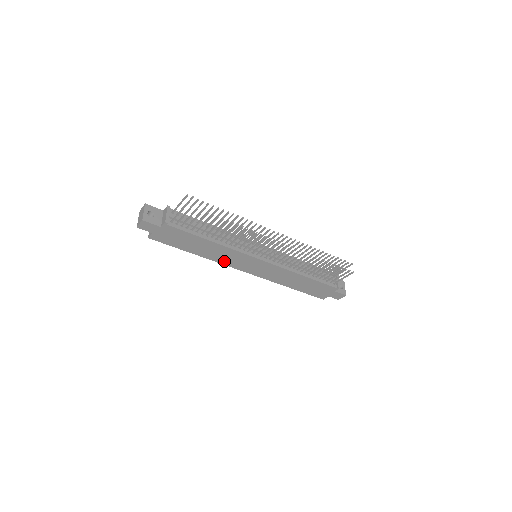
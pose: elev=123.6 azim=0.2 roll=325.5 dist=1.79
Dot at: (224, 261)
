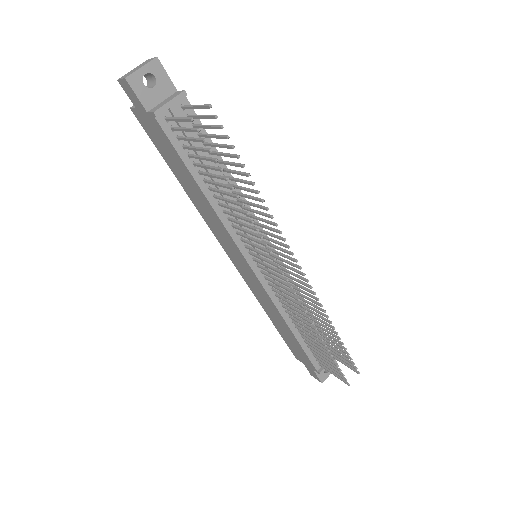
Dot at: (211, 225)
